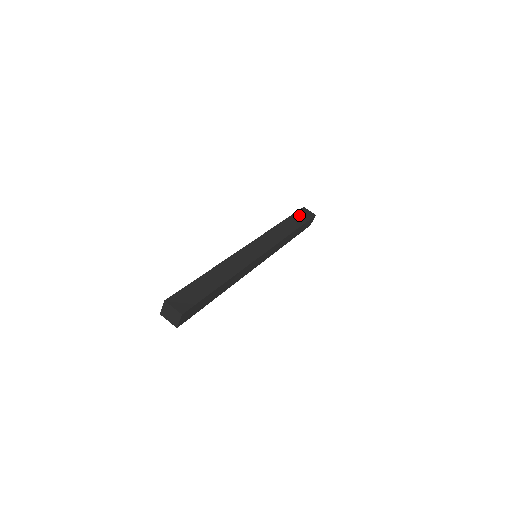
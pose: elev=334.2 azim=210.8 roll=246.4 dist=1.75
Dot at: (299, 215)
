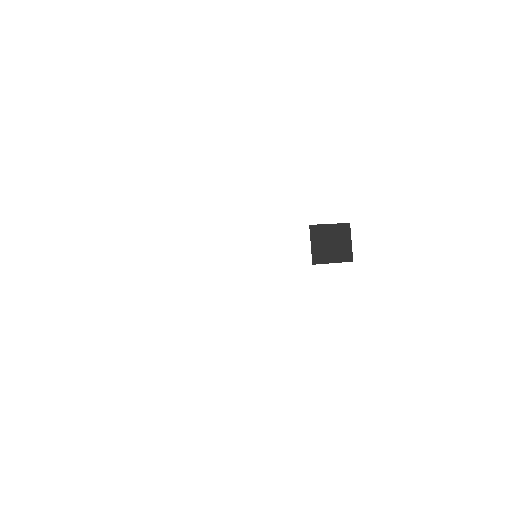
Dot at: occluded
